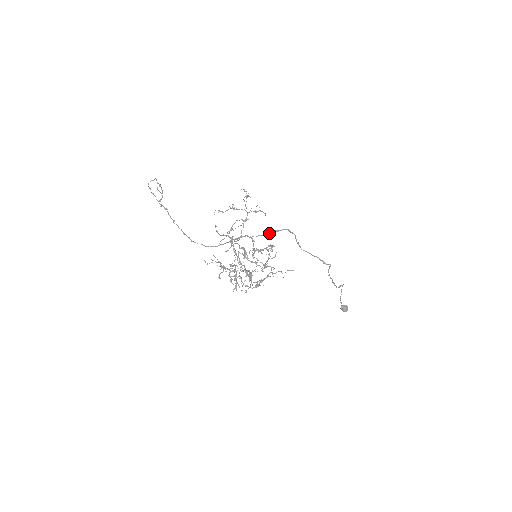
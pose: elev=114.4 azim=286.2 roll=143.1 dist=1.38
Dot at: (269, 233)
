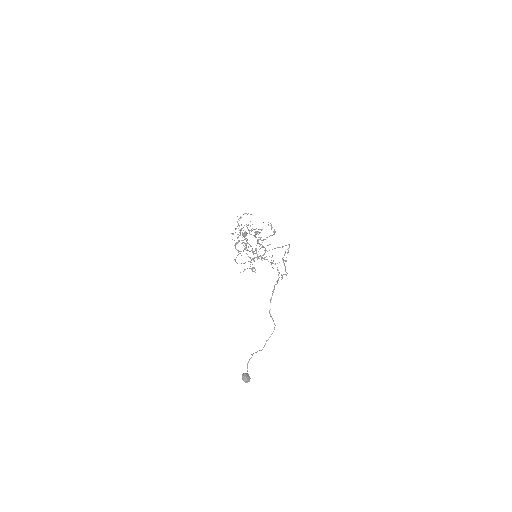
Dot at: (278, 247)
